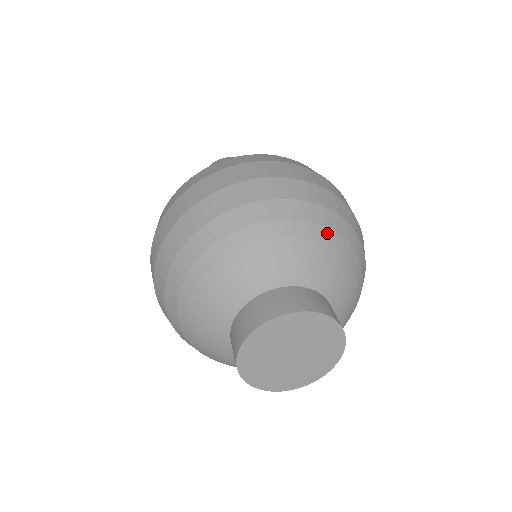
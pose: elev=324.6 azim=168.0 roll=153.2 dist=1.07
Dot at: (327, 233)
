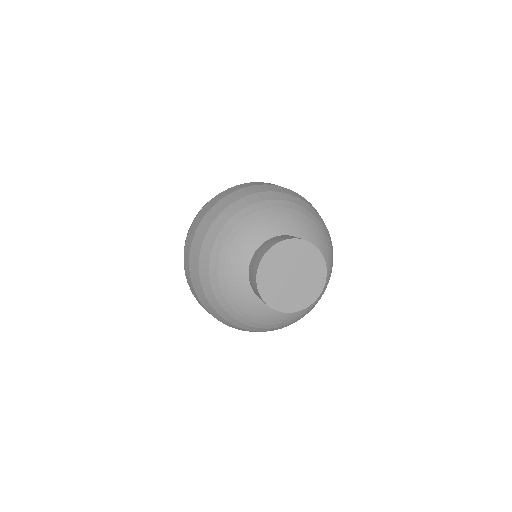
Dot at: (322, 227)
